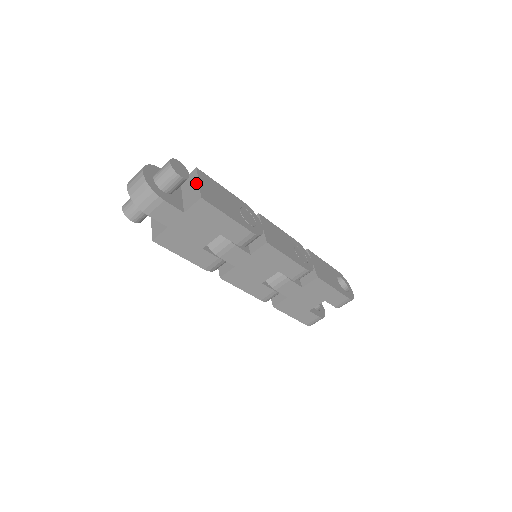
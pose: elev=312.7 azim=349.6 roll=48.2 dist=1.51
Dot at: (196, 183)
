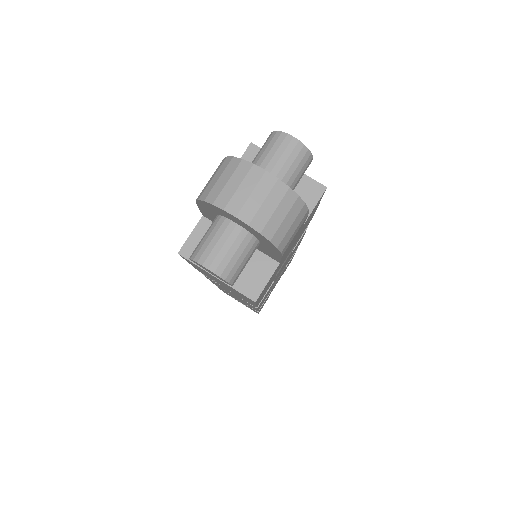
Dot at: occluded
